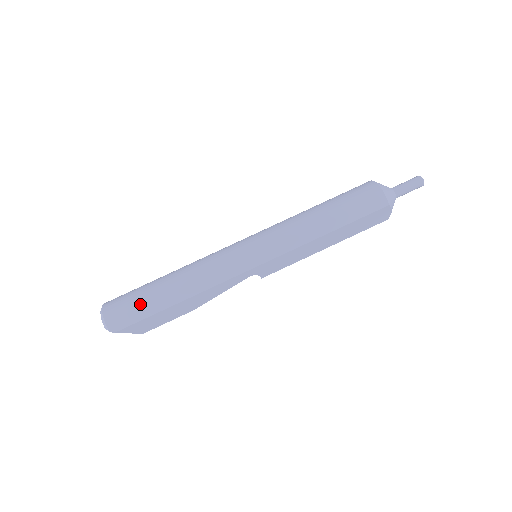
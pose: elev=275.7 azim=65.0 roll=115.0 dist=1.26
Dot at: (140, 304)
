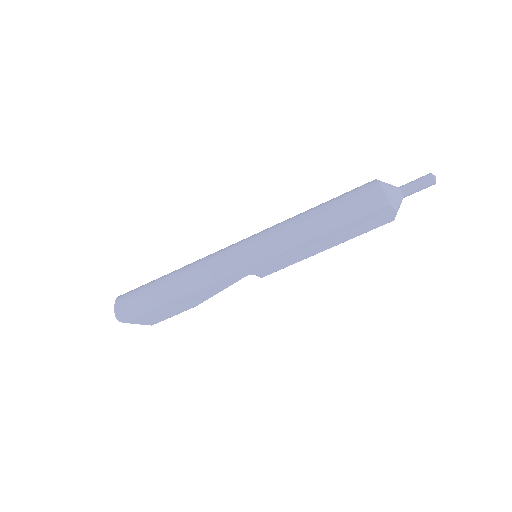
Dot at: (145, 298)
